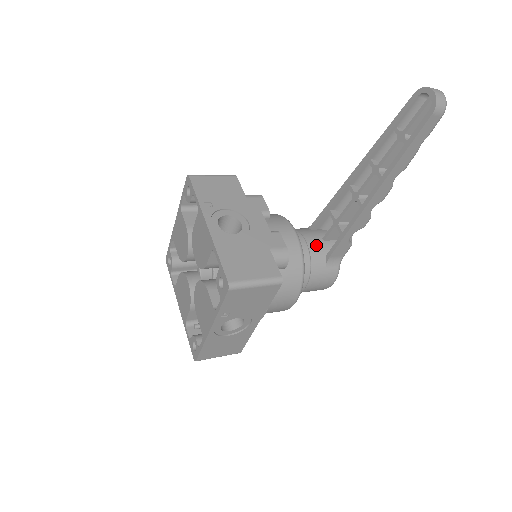
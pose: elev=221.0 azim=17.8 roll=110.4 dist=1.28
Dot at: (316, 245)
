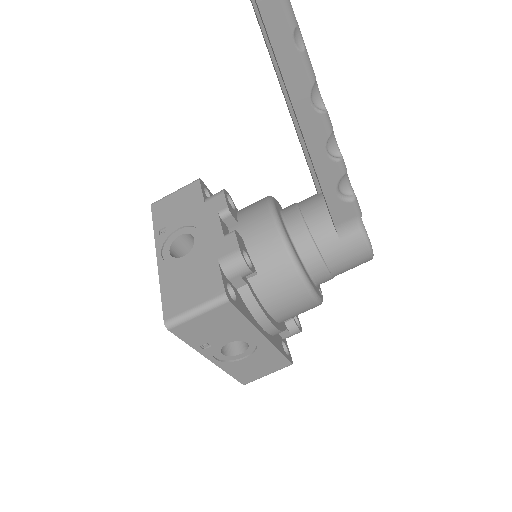
Dot at: (317, 216)
